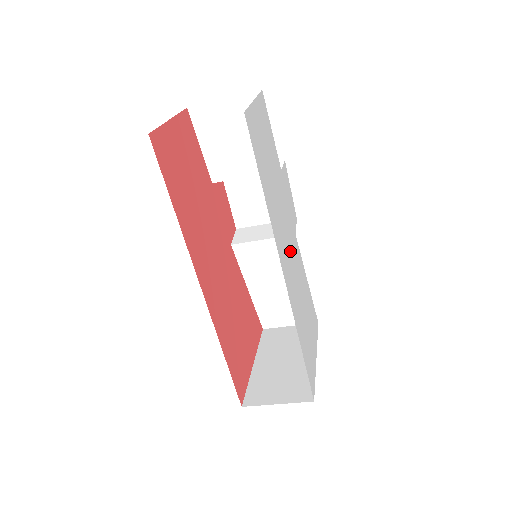
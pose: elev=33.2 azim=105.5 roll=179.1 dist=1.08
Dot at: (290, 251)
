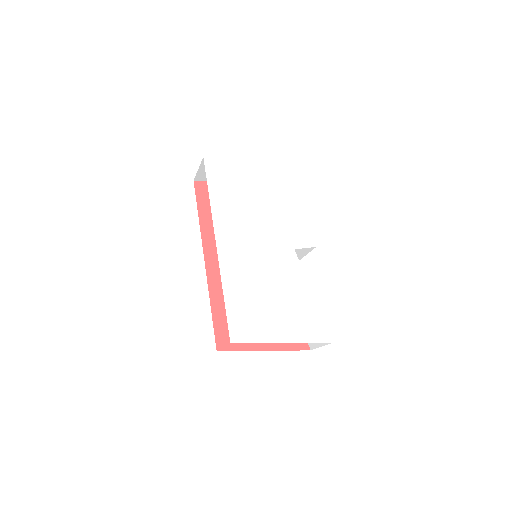
Dot at: (257, 245)
